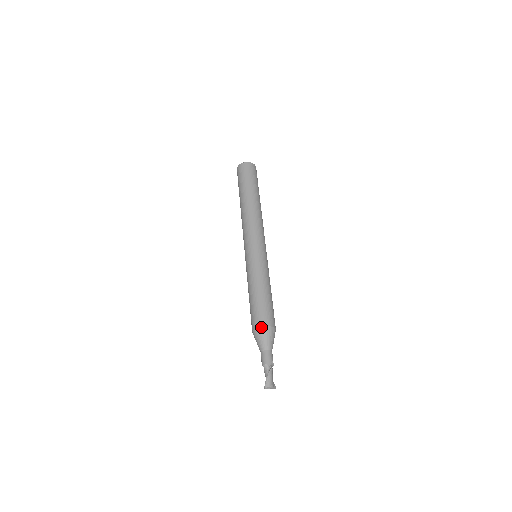
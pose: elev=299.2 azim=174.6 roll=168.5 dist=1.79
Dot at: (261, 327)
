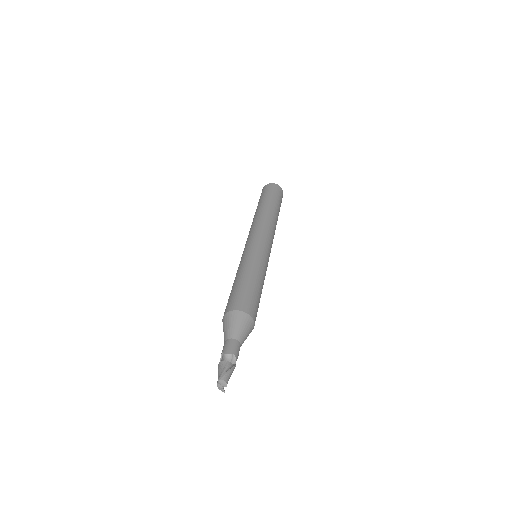
Dot at: (249, 315)
